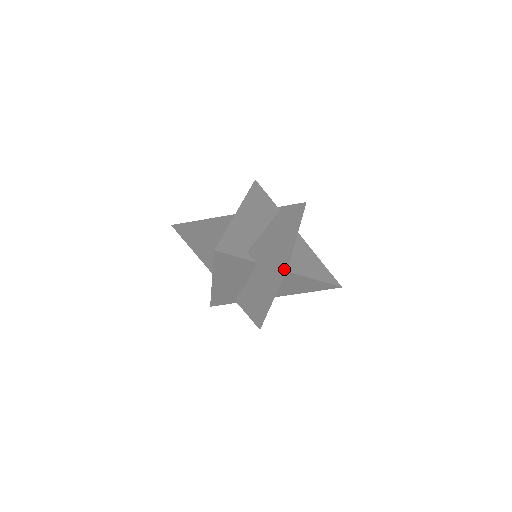
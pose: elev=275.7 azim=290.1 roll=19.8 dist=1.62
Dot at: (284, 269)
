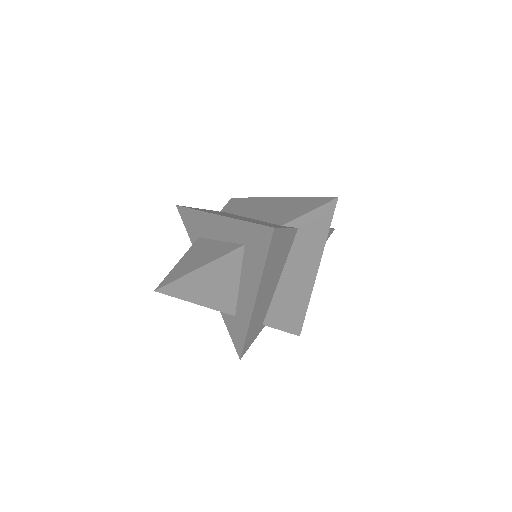
Dot at: (333, 205)
